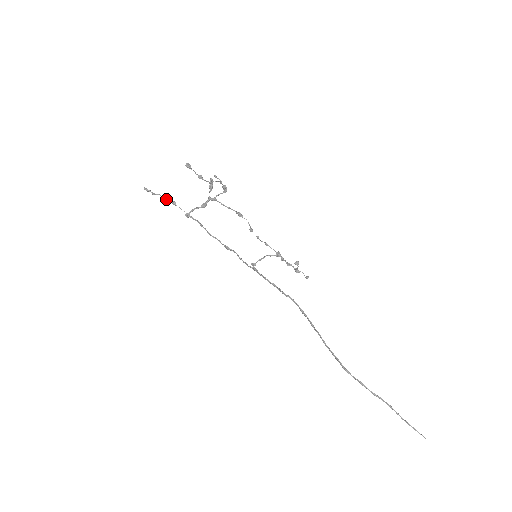
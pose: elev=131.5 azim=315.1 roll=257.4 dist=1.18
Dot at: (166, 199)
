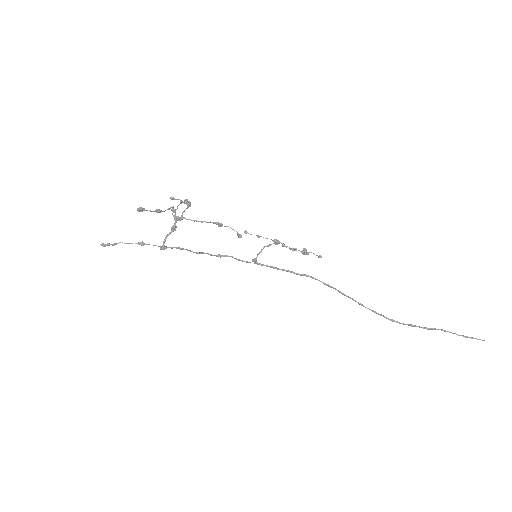
Dot at: occluded
